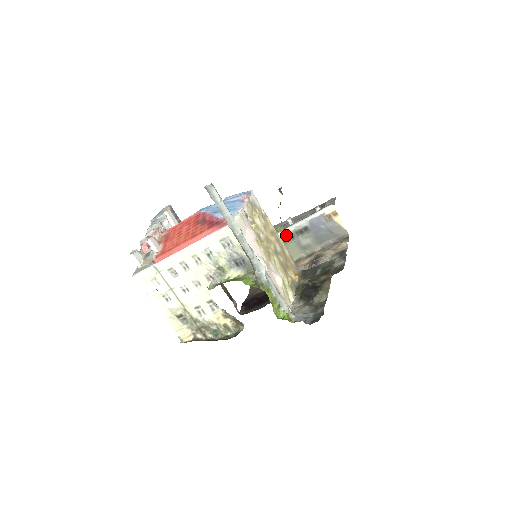
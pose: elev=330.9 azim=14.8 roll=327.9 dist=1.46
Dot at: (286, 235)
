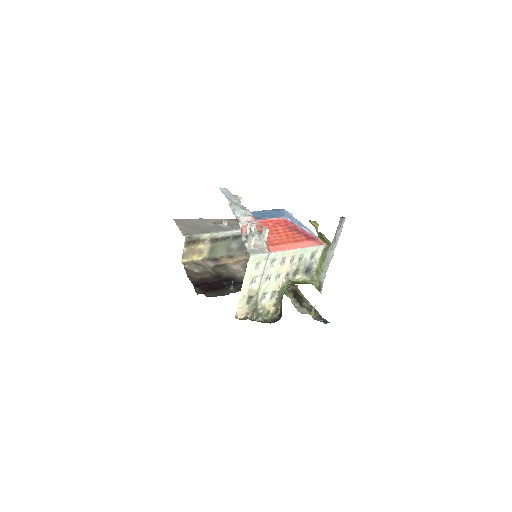
Dot at: (226, 236)
